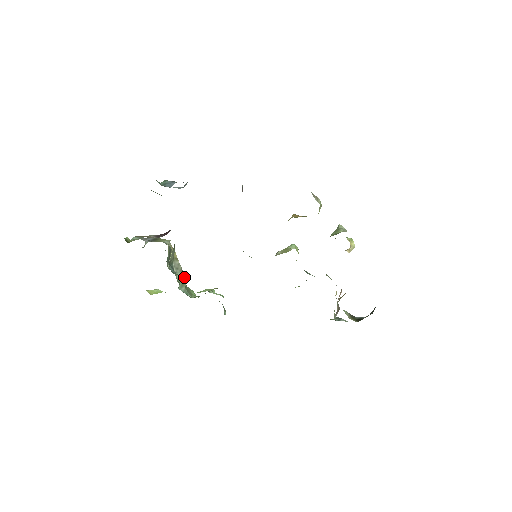
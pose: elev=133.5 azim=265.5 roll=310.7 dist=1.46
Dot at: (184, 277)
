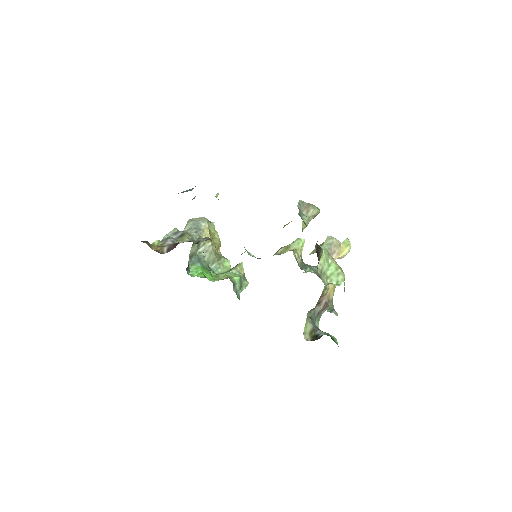
Dot at: (196, 274)
